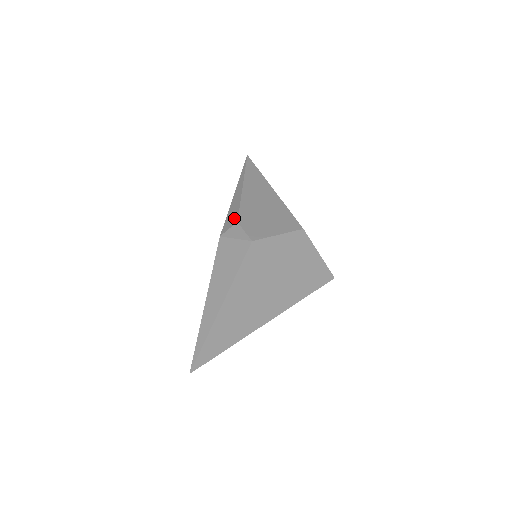
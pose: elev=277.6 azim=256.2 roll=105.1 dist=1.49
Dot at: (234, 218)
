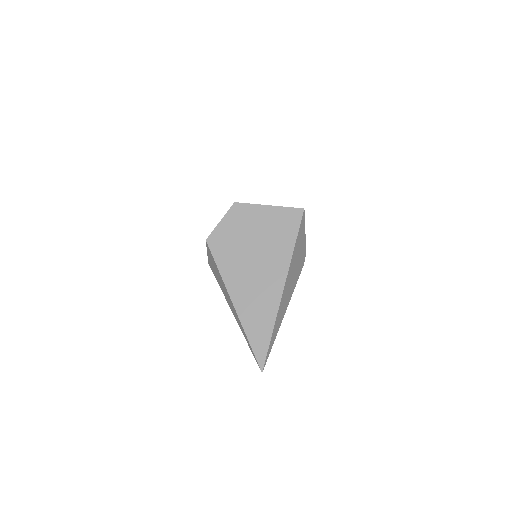
Dot at: occluded
